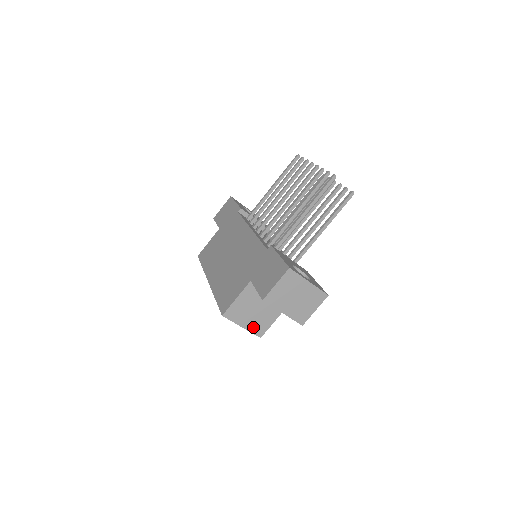
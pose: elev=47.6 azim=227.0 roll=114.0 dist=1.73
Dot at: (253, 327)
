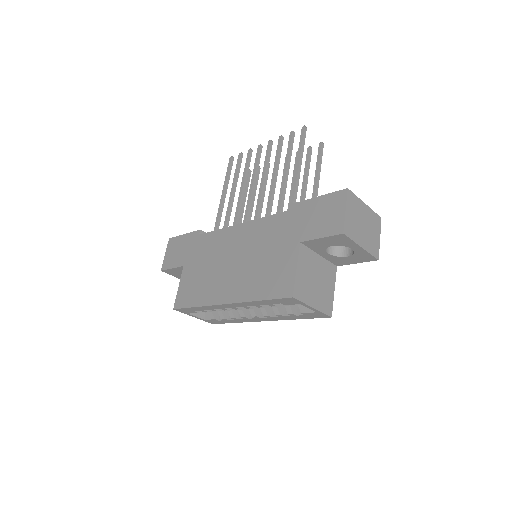
Dot at: (321, 304)
